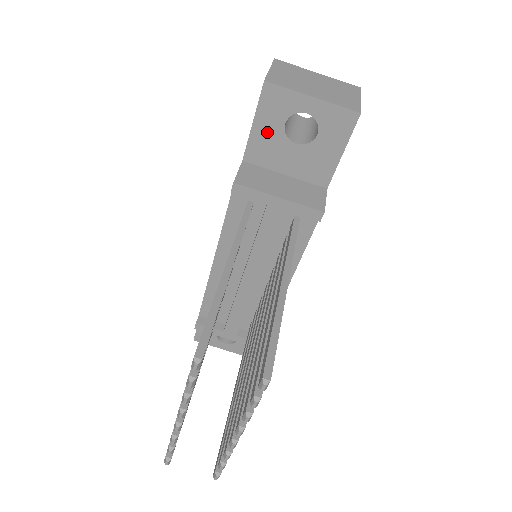
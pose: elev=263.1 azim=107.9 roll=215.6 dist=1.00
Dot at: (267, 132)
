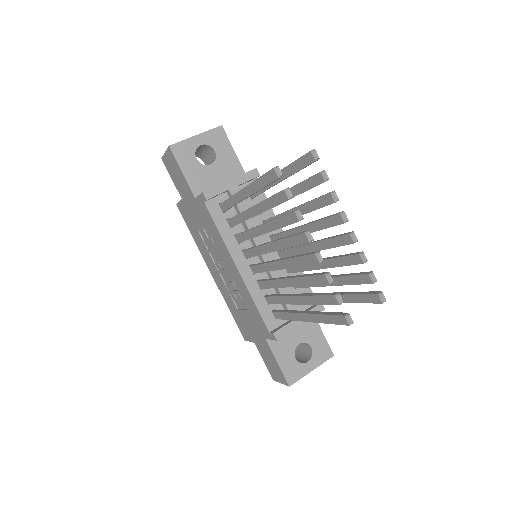
Dot at: (192, 171)
